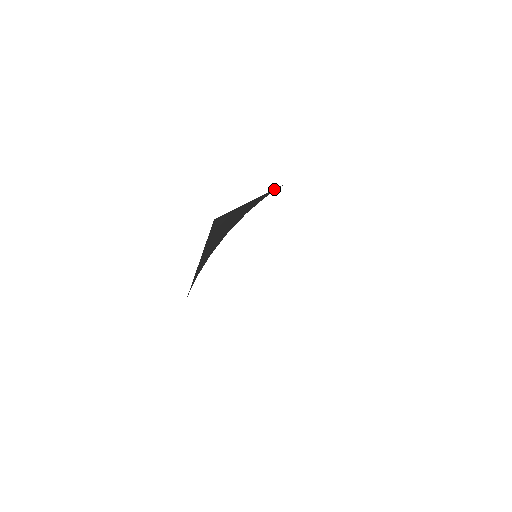
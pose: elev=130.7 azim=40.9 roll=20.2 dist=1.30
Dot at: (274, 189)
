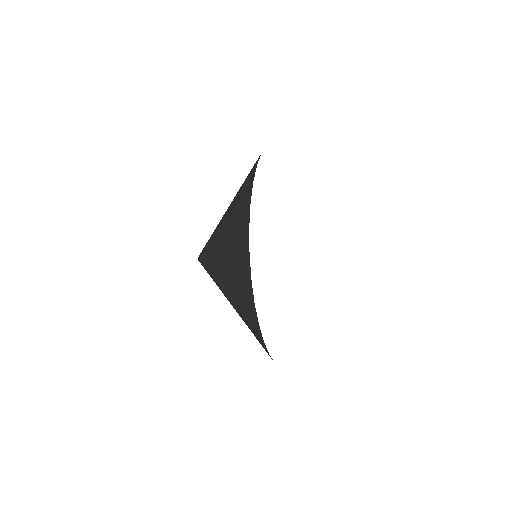
Dot at: occluded
